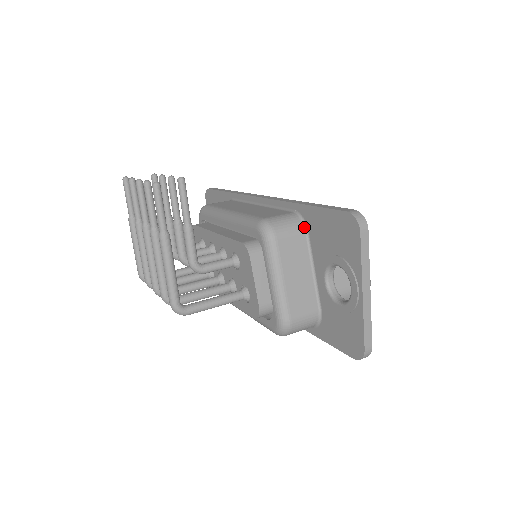
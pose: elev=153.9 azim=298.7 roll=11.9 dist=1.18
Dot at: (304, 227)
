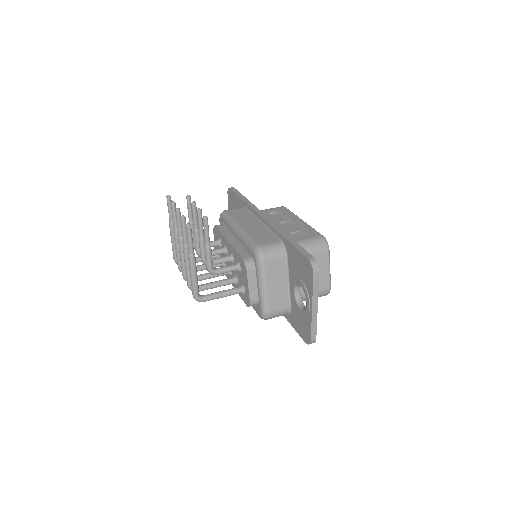
Dot at: (285, 254)
